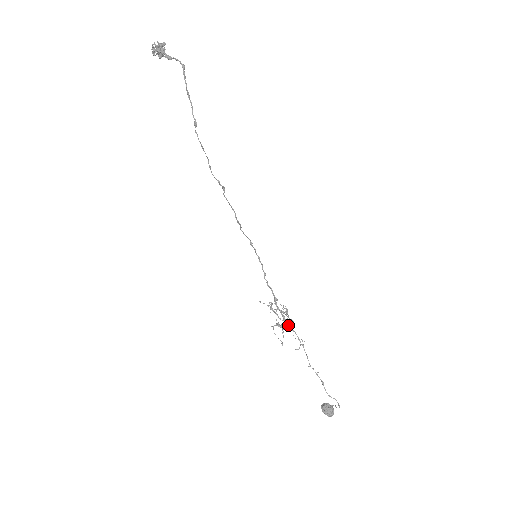
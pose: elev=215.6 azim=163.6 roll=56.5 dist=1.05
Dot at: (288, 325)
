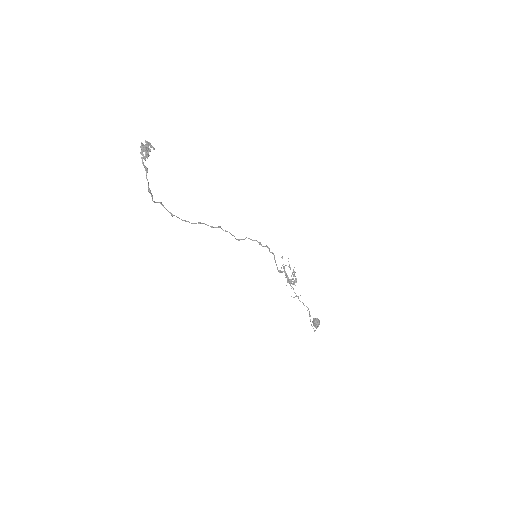
Dot at: (290, 284)
